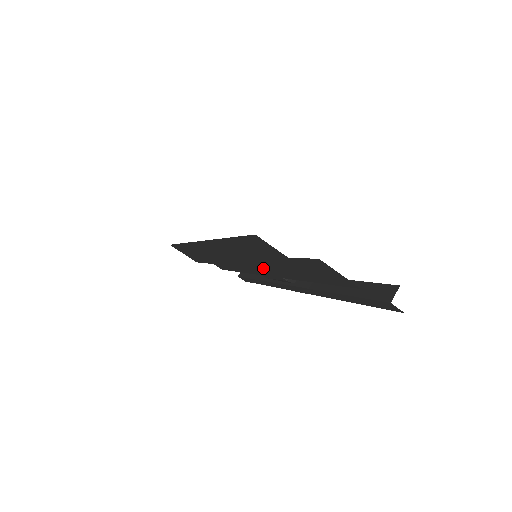
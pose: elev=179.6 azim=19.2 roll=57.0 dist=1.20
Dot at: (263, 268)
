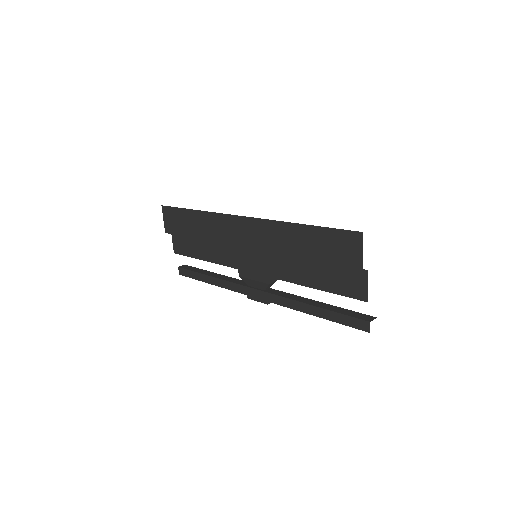
Dot at: (299, 259)
